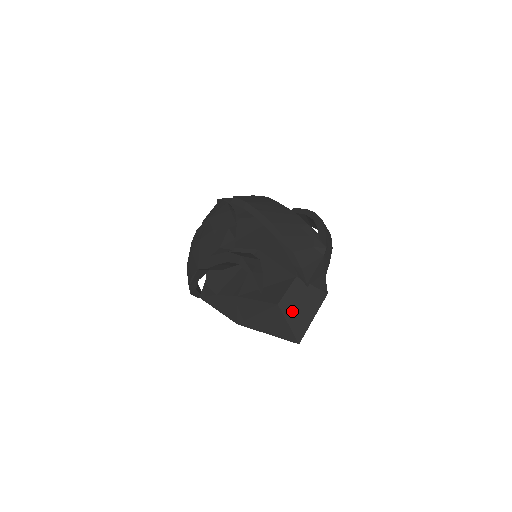
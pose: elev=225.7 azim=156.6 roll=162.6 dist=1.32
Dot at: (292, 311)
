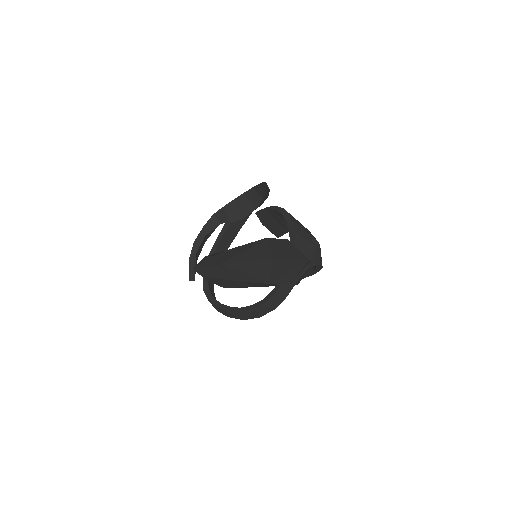
Dot at: (276, 246)
